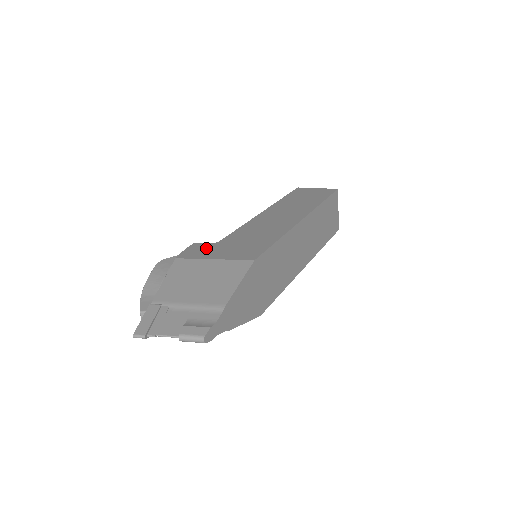
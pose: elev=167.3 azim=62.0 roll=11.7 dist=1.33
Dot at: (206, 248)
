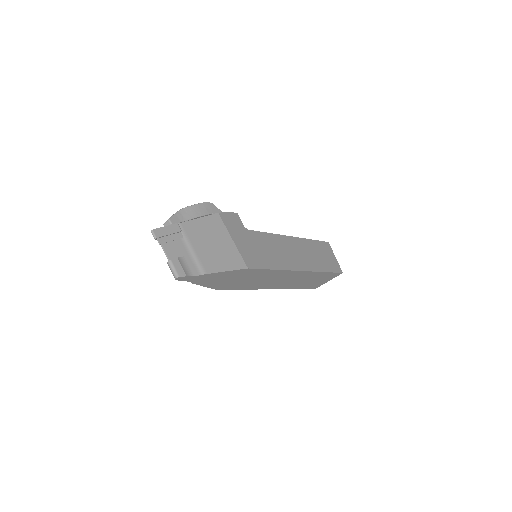
Dot at: (238, 226)
